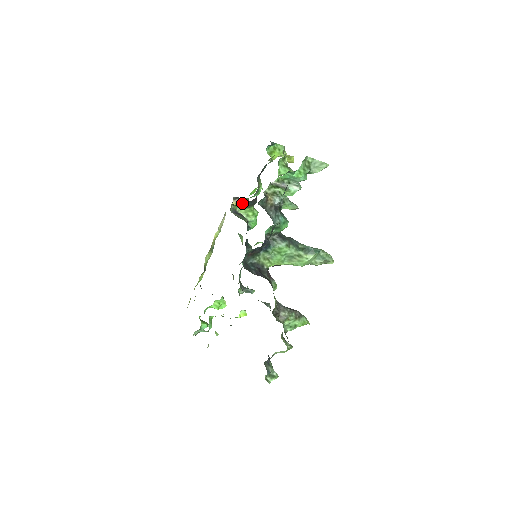
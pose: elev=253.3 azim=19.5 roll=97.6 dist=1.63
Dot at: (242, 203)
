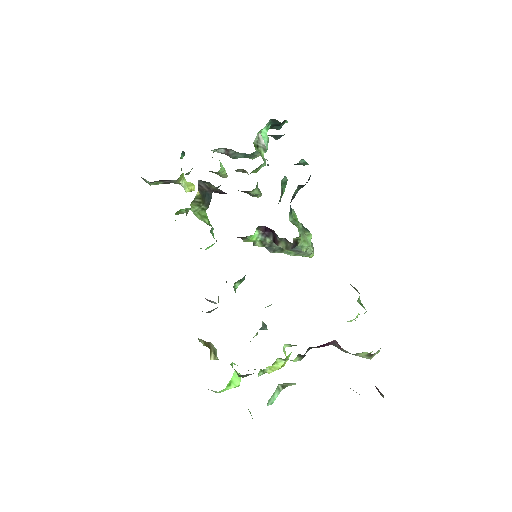
Dot at: (203, 196)
